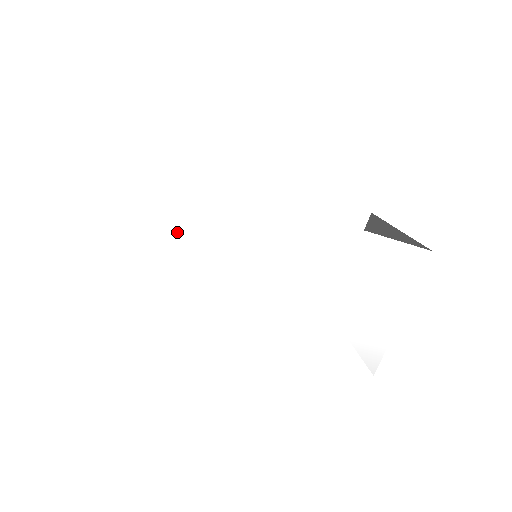
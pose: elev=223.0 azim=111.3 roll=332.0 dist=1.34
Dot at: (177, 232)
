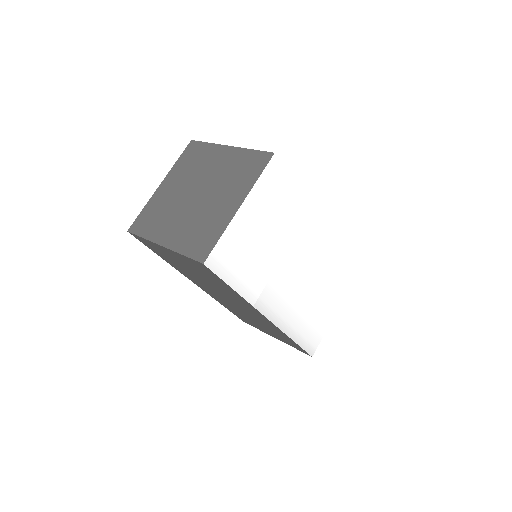
Dot at: (274, 215)
